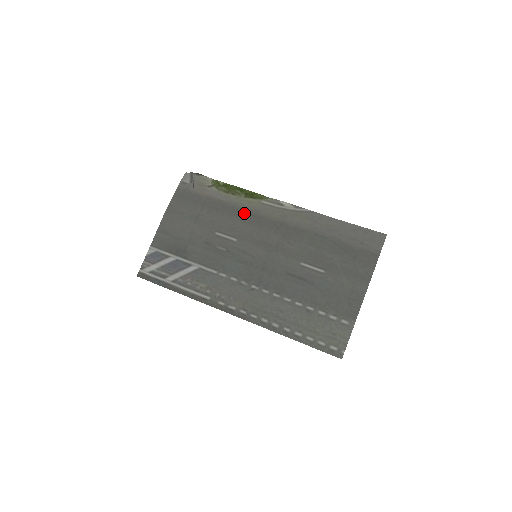
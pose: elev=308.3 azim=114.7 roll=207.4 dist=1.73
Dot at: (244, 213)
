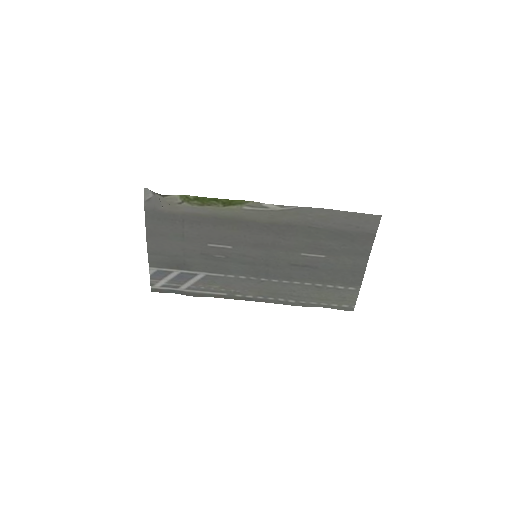
Dot at: (229, 221)
